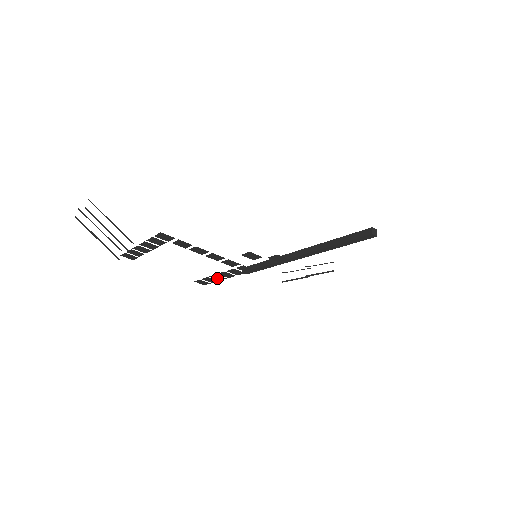
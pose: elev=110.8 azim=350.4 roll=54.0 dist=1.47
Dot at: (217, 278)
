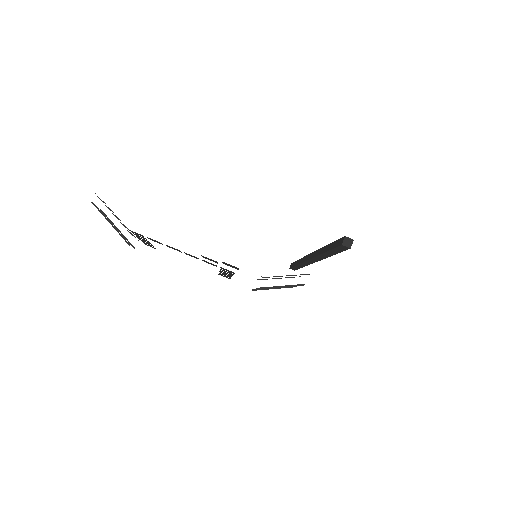
Dot at: (227, 275)
